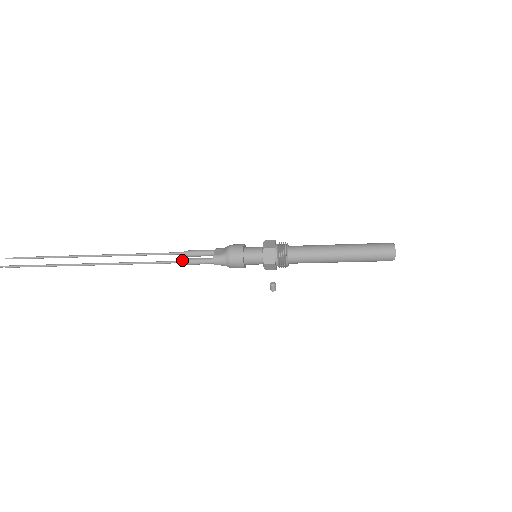
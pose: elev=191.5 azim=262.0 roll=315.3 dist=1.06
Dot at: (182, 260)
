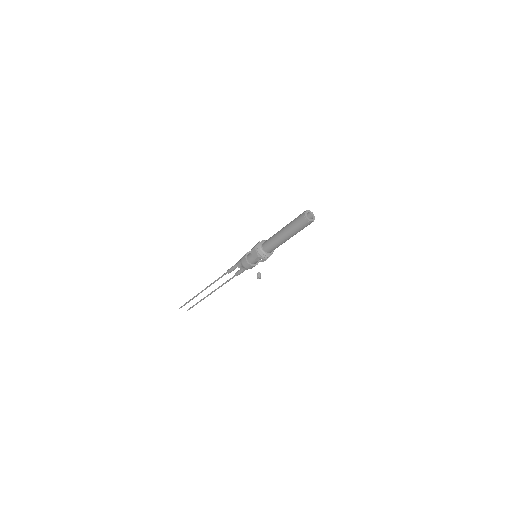
Dot at: (228, 270)
